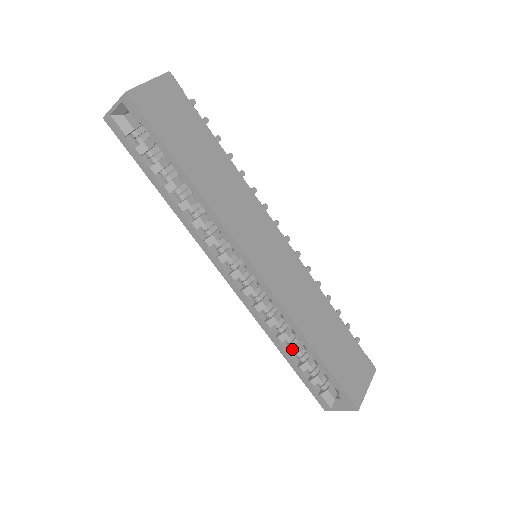
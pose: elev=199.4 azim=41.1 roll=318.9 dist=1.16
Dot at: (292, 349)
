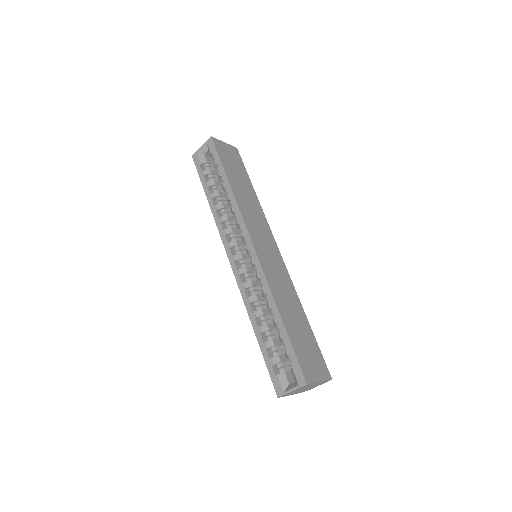
Dot at: (263, 325)
